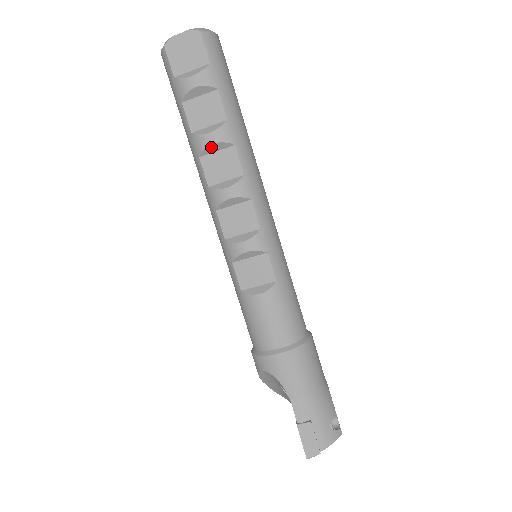
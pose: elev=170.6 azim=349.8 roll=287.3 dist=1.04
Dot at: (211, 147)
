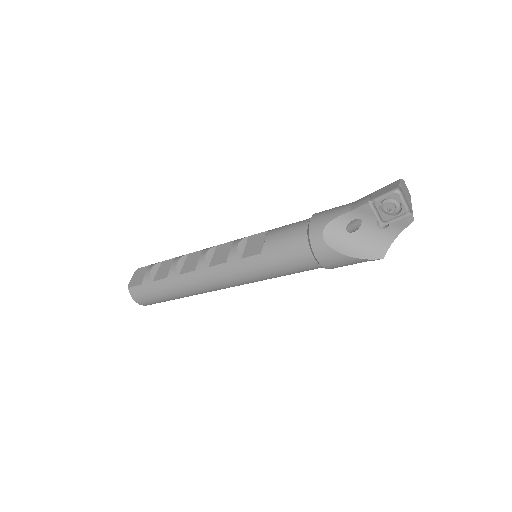
Dot at: (178, 265)
